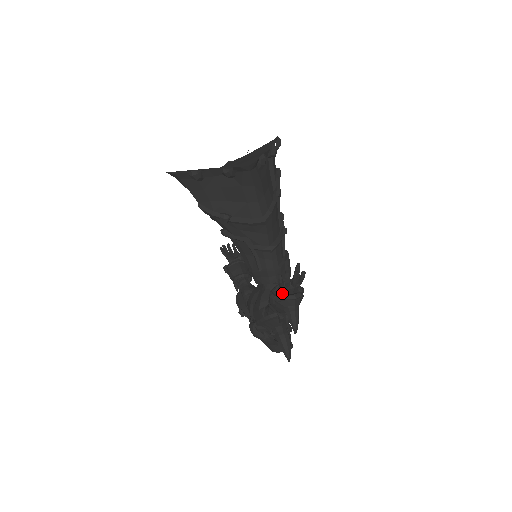
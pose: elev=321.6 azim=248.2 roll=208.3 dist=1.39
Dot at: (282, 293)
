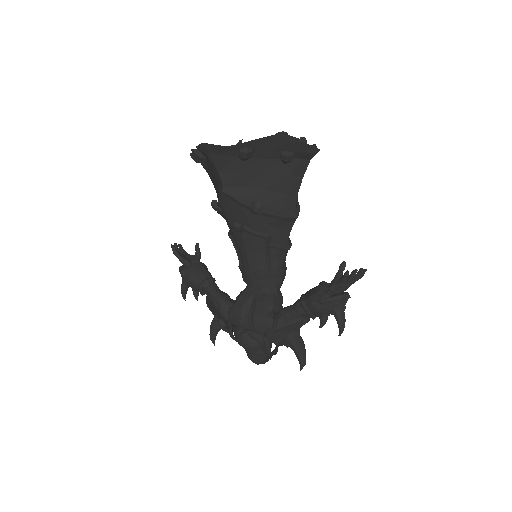
Dot at: (333, 292)
